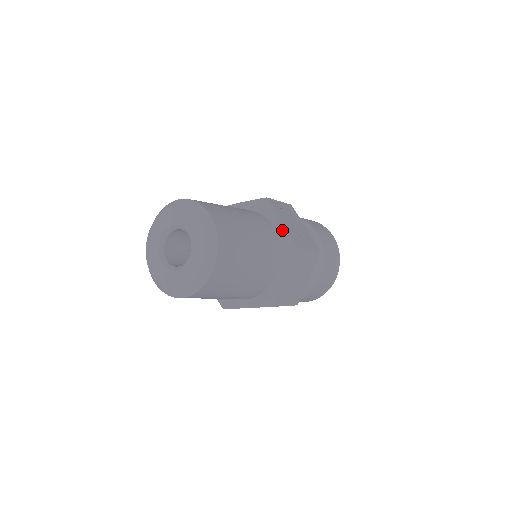
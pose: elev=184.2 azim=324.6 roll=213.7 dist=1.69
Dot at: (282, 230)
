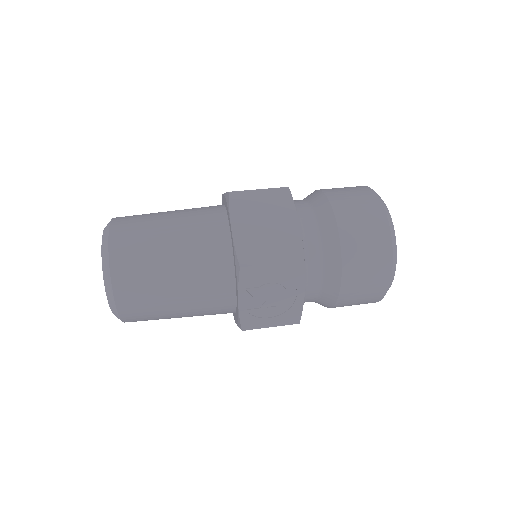
Dot at: (237, 307)
